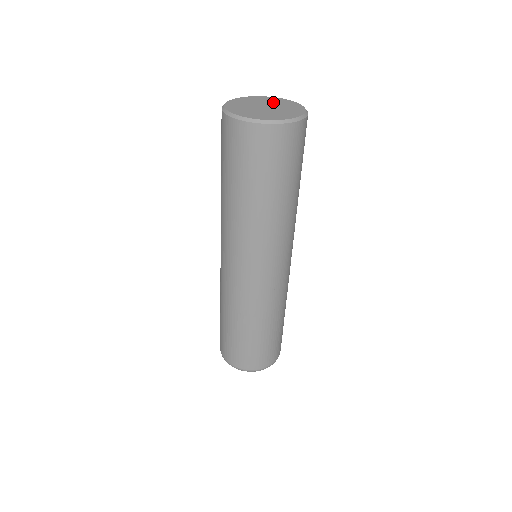
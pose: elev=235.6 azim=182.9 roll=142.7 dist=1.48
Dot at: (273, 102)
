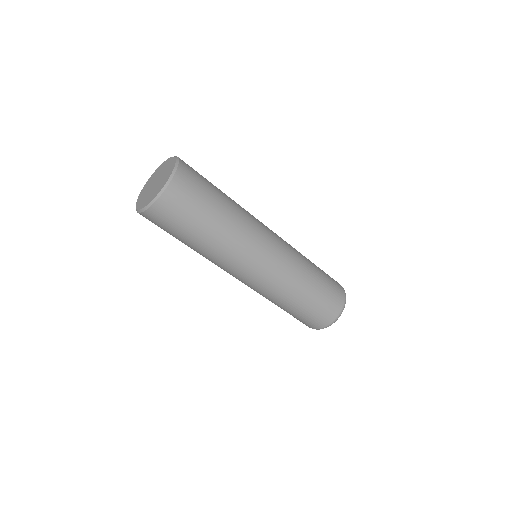
Dot at: (162, 170)
